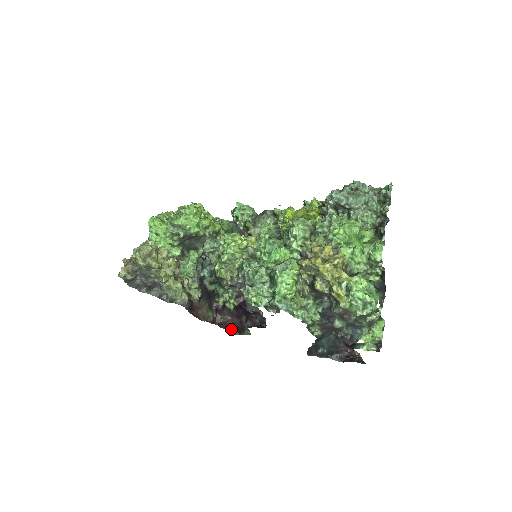
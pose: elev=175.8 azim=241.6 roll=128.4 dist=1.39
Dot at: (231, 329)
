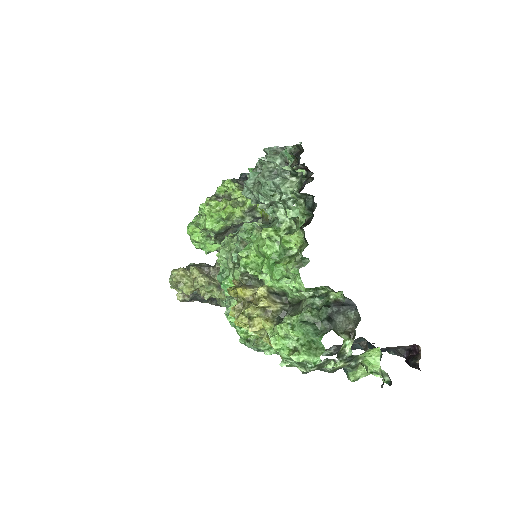
Dot at: occluded
